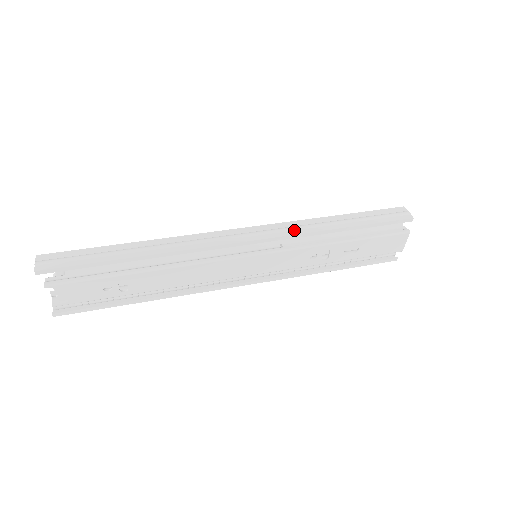
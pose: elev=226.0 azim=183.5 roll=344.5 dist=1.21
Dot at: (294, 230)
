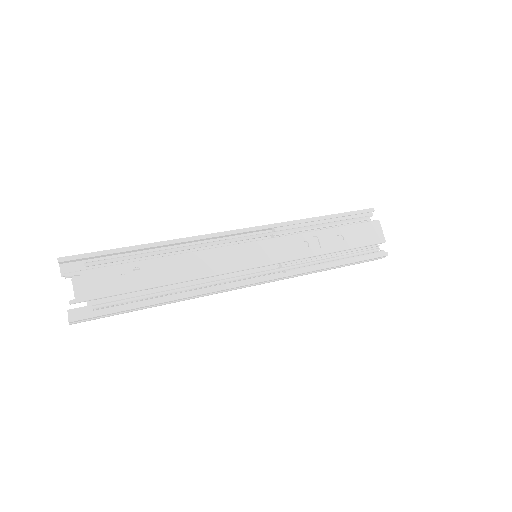
Dot at: (279, 224)
